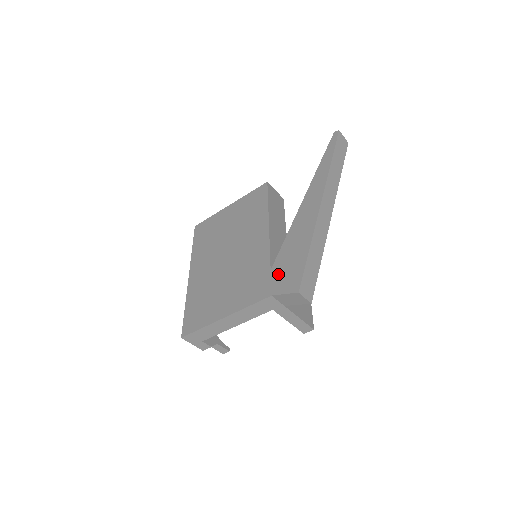
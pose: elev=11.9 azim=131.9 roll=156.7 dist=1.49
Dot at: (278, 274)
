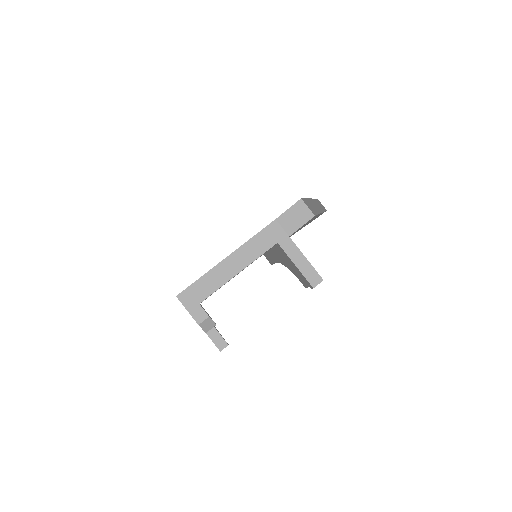
Dot at: occluded
